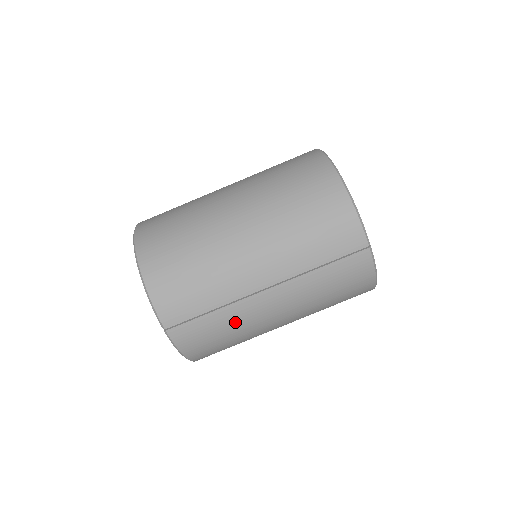
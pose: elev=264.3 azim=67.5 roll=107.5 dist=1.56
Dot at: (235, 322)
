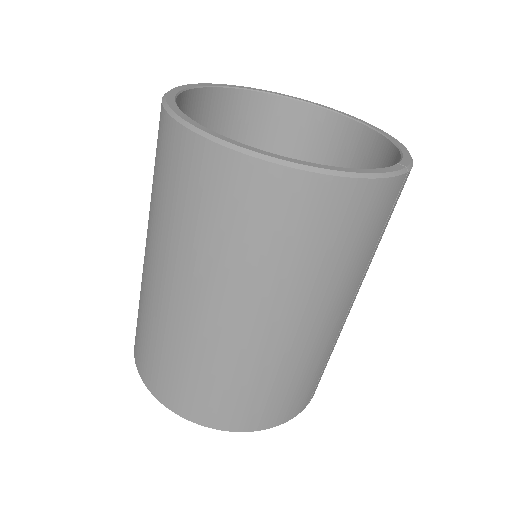
Dot at: occluded
